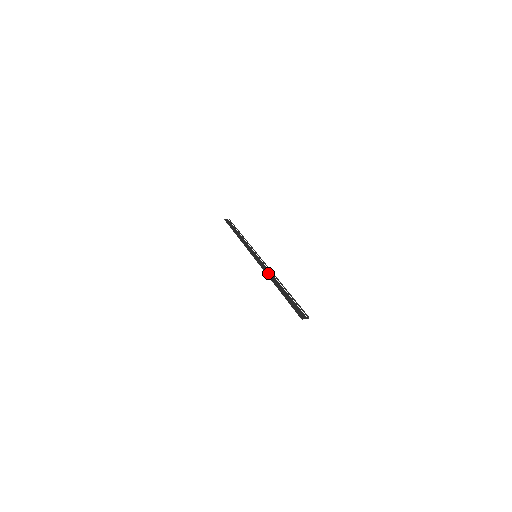
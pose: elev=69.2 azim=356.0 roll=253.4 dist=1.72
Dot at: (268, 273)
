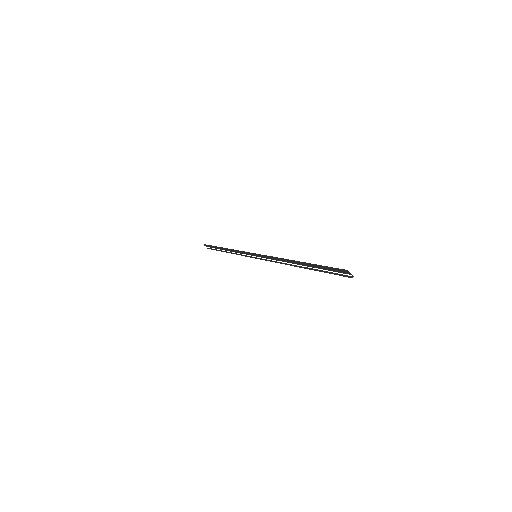
Dot at: (280, 259)
